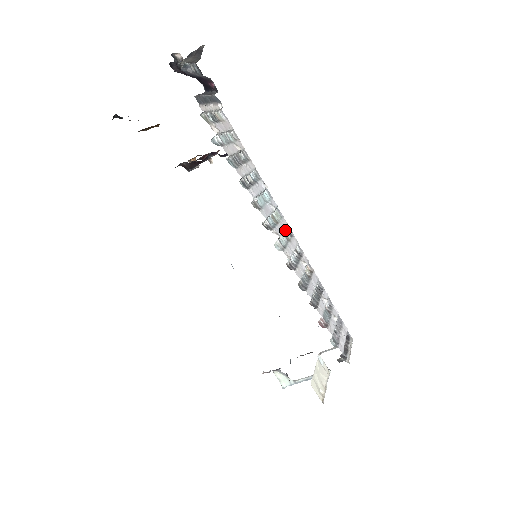
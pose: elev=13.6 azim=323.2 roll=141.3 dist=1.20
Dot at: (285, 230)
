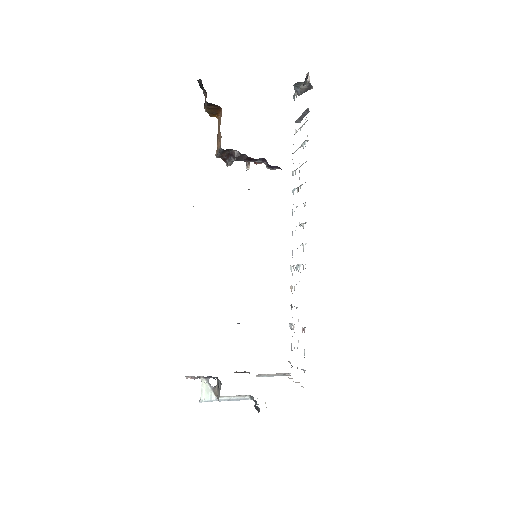
Dot at: occluded
